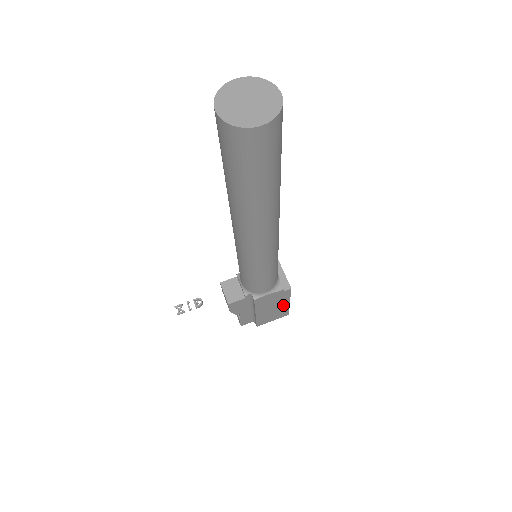
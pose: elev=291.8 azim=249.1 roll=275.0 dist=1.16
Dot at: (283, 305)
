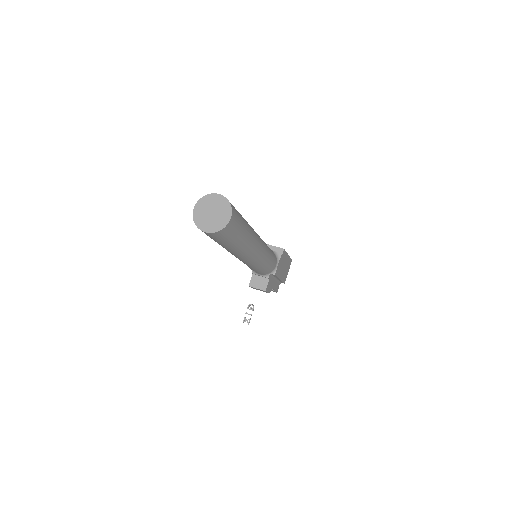
Dot at: (287, 260)
